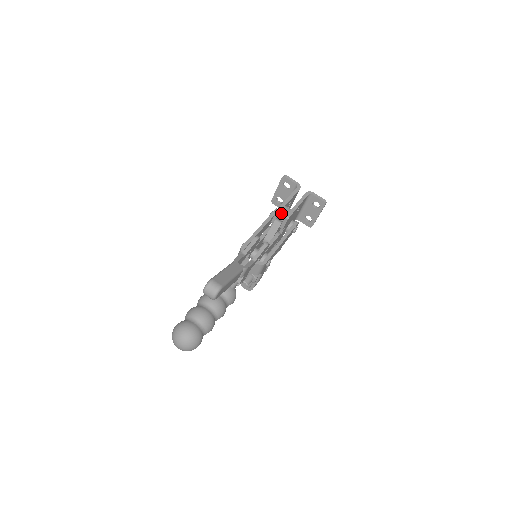
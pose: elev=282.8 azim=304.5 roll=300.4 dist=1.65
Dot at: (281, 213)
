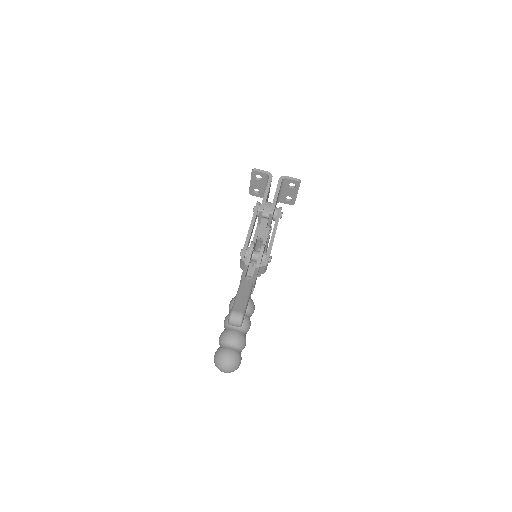
Dot at: (265, 211)
